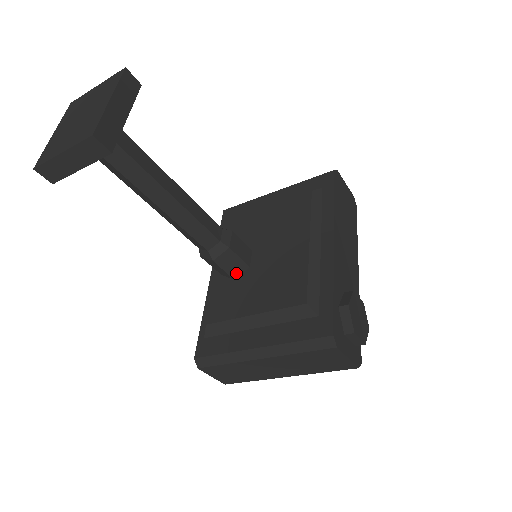
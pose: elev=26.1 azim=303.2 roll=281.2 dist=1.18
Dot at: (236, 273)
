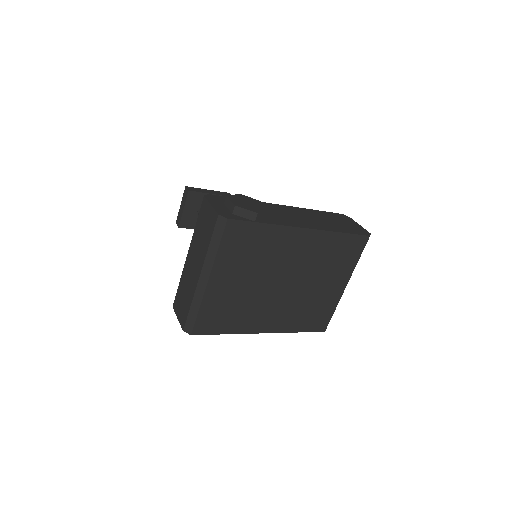
Dot at: occluded
